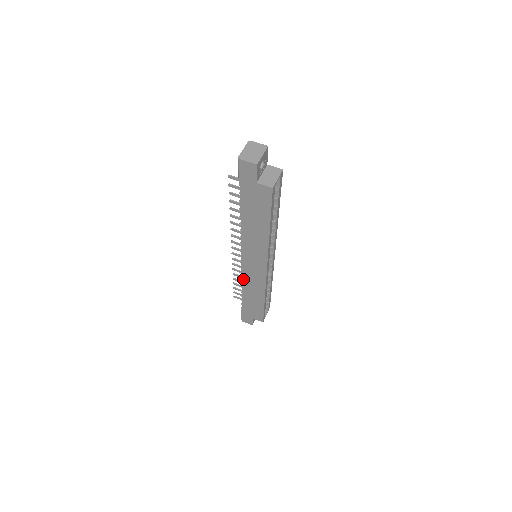
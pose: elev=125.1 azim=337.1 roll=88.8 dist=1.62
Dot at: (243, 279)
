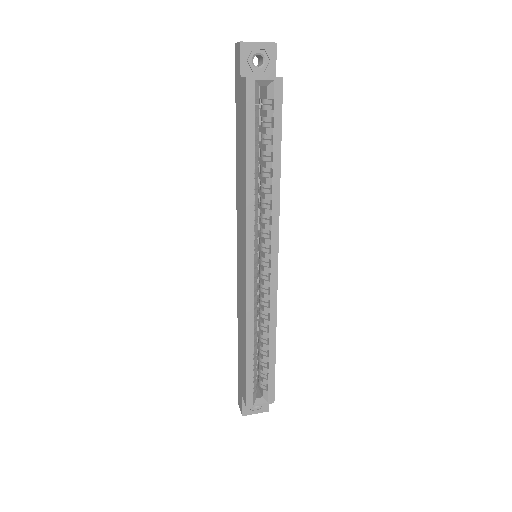
Dot at: (238, 295)
